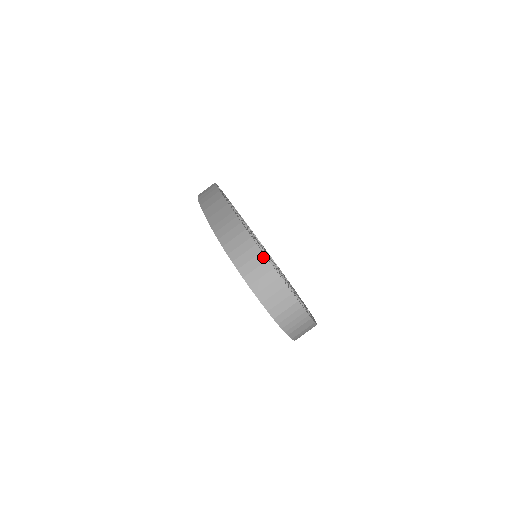
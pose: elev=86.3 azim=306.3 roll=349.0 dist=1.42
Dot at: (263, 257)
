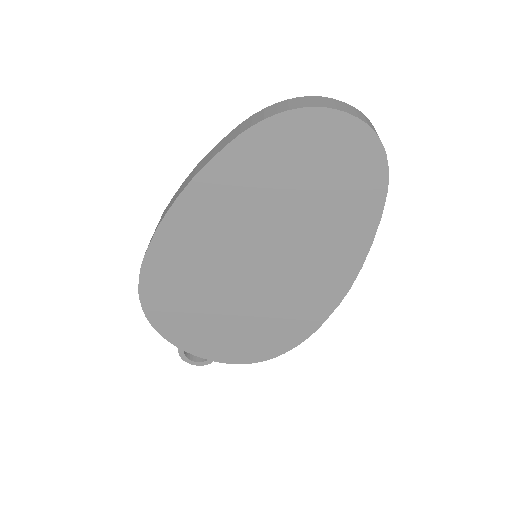
Dot at: (305, 97)
